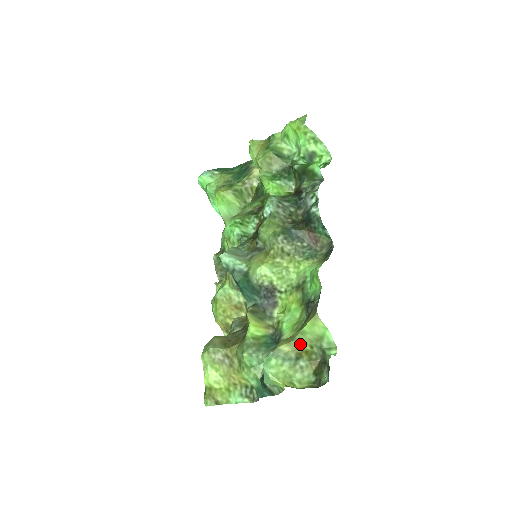
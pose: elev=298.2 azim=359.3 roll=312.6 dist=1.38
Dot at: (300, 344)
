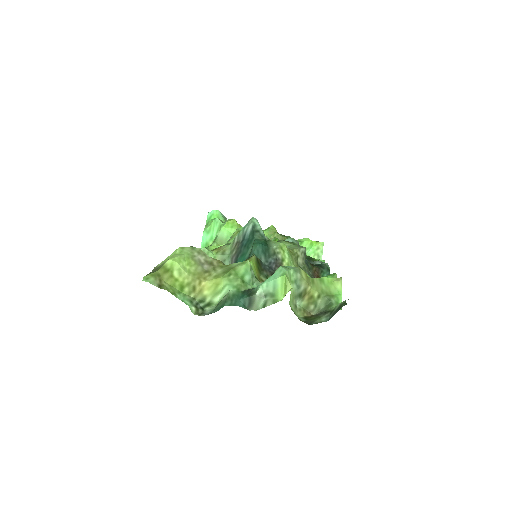
Dot at: (313, 286)
